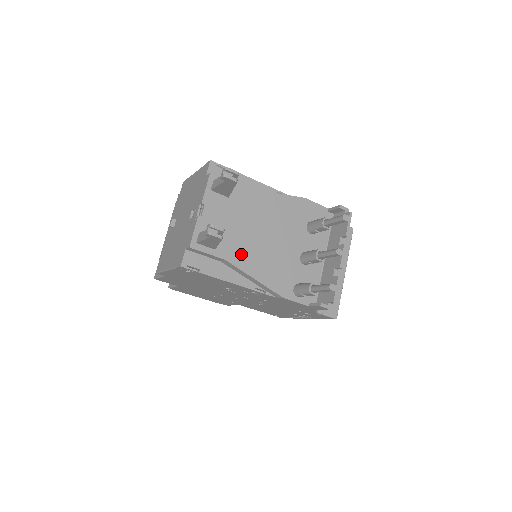
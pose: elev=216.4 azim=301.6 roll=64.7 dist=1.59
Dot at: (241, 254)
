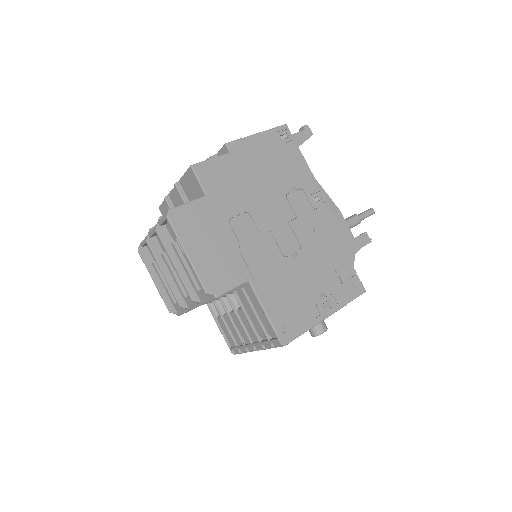
Dot at: occluded
